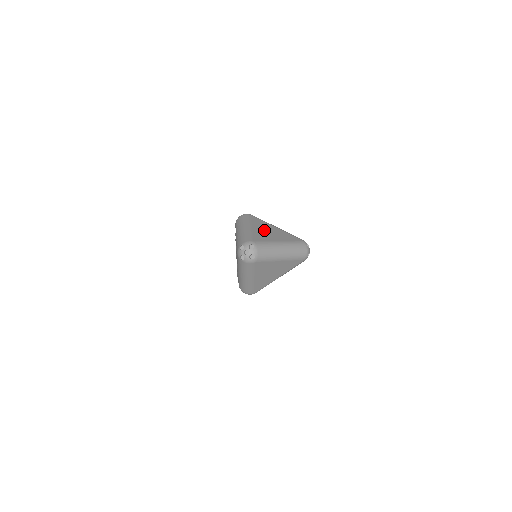
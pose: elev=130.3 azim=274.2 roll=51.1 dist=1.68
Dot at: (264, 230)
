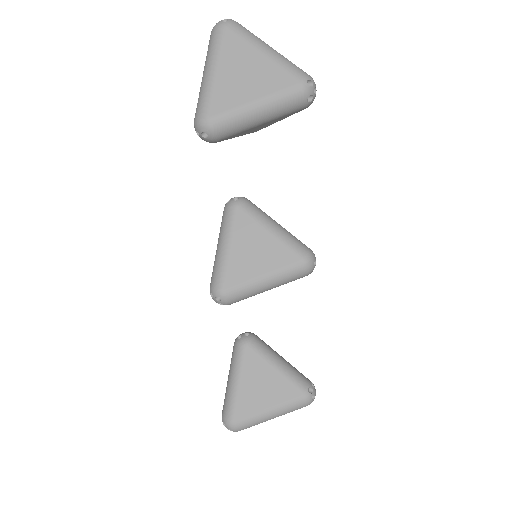
Dot at: occluded
